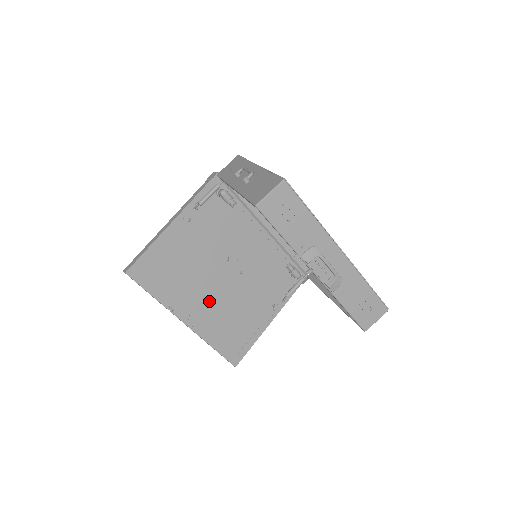
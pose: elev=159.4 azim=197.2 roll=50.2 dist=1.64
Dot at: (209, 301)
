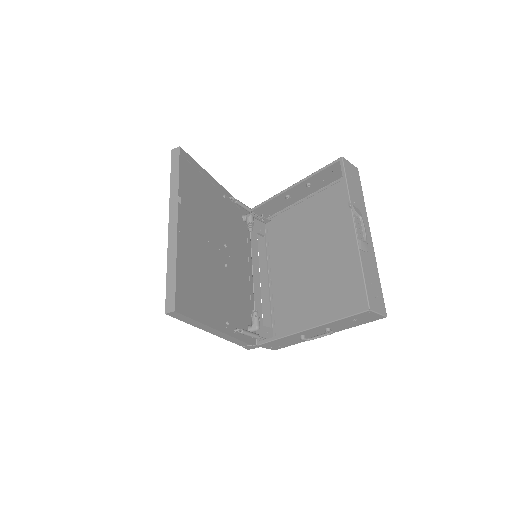
Dot at: (200, 241)
